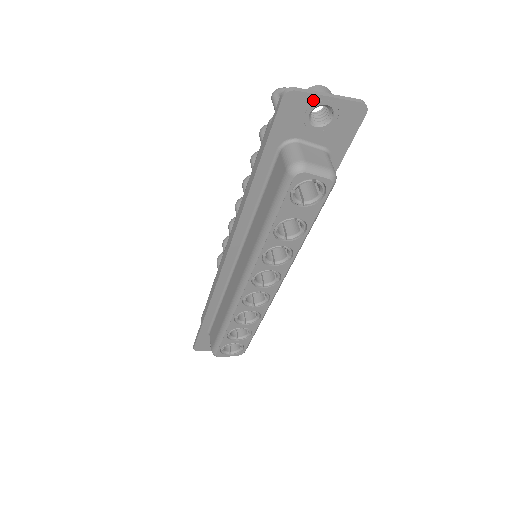
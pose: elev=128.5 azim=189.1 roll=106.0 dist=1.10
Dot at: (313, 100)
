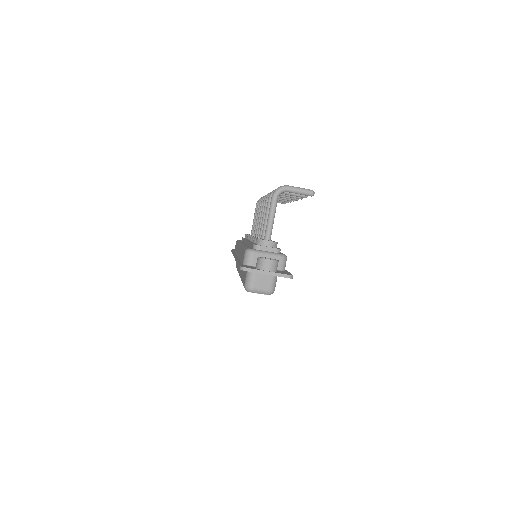
Dot at: occluded
